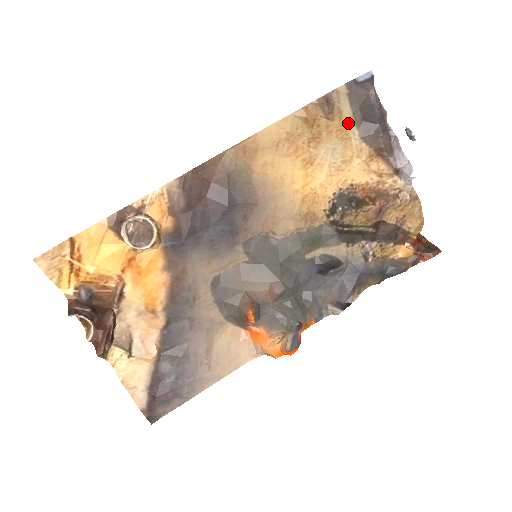
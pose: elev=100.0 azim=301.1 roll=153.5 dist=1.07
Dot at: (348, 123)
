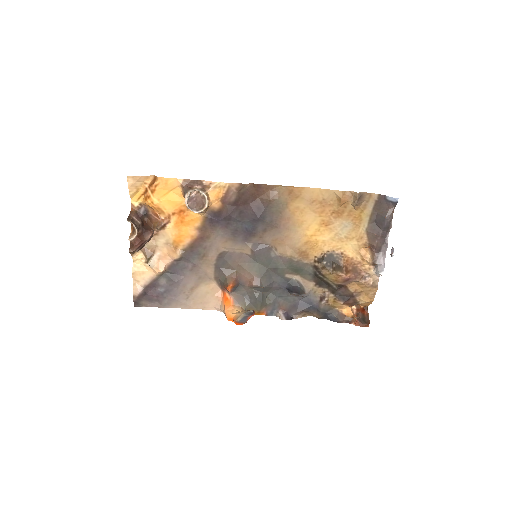
Dot at: (365, 217)
